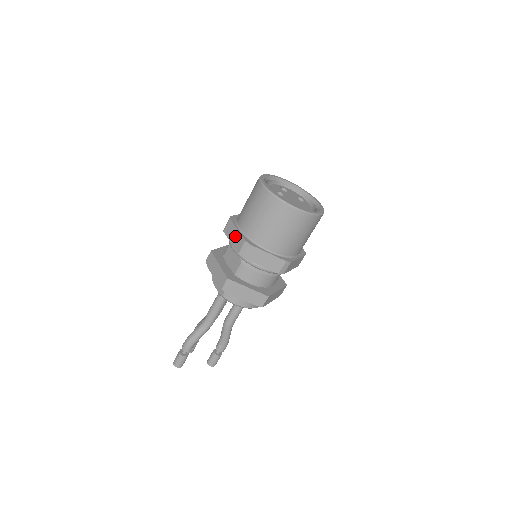
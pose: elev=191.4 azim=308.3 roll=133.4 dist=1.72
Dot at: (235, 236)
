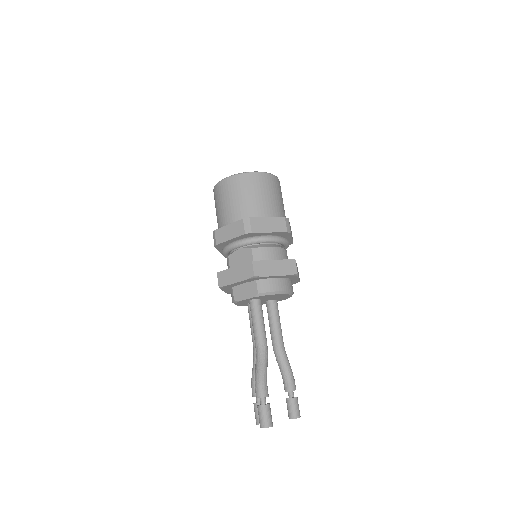
Dot at: (230, 230)
